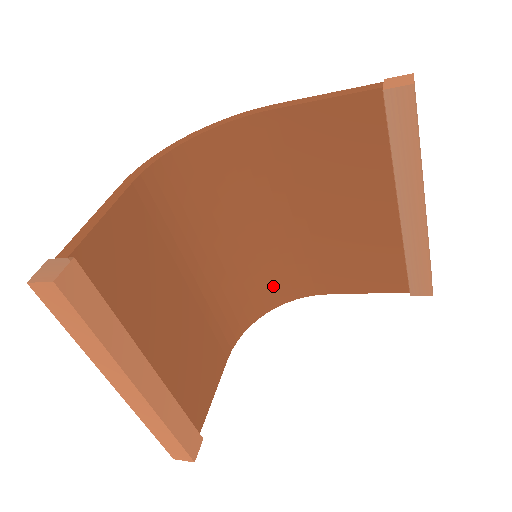
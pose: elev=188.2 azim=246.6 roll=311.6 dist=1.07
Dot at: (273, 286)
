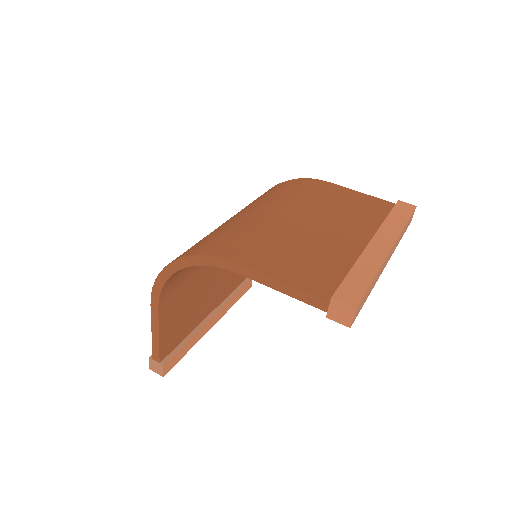
Dot at: occluded
